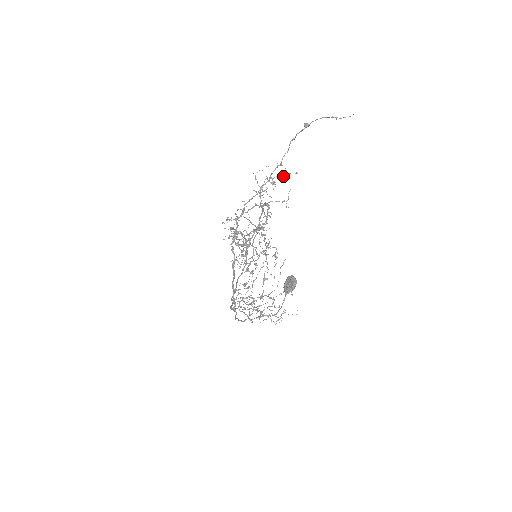
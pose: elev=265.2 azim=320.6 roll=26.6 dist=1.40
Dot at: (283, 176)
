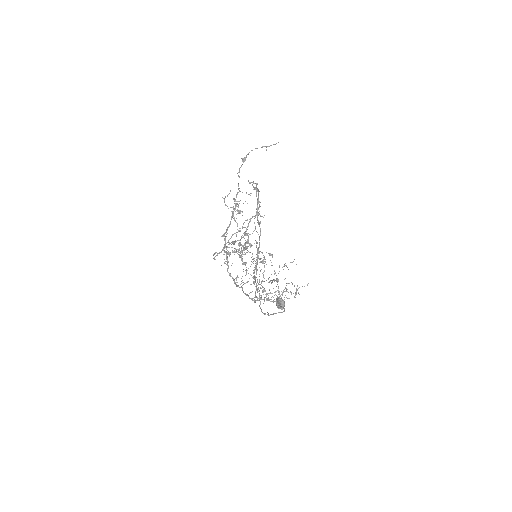
Dot at: occluded
